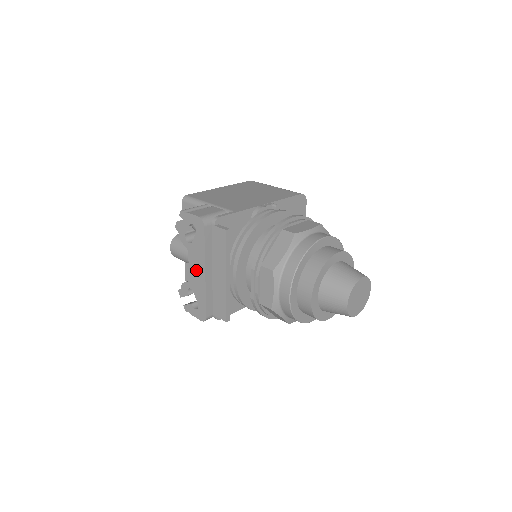
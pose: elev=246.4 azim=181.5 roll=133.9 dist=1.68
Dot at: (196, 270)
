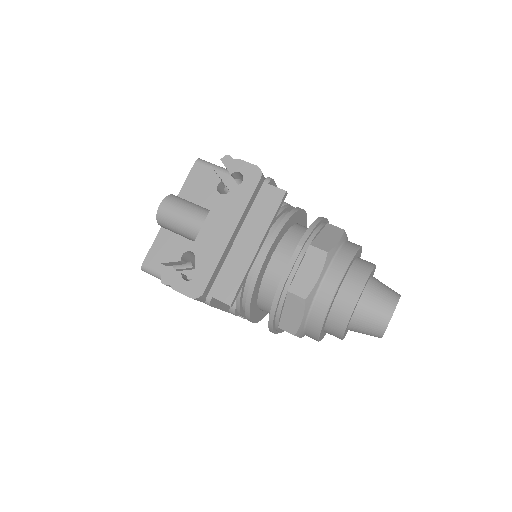
Dot at: (217, 228)
